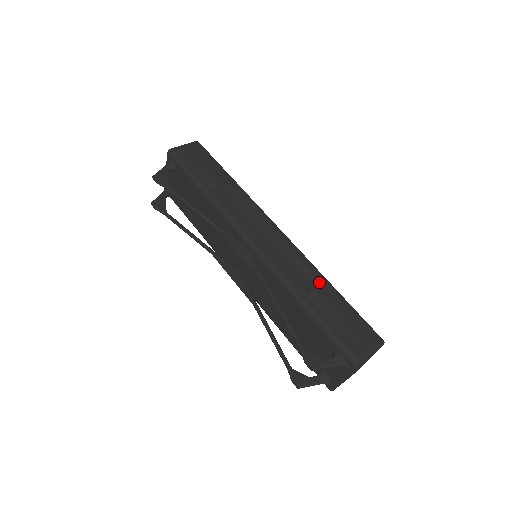
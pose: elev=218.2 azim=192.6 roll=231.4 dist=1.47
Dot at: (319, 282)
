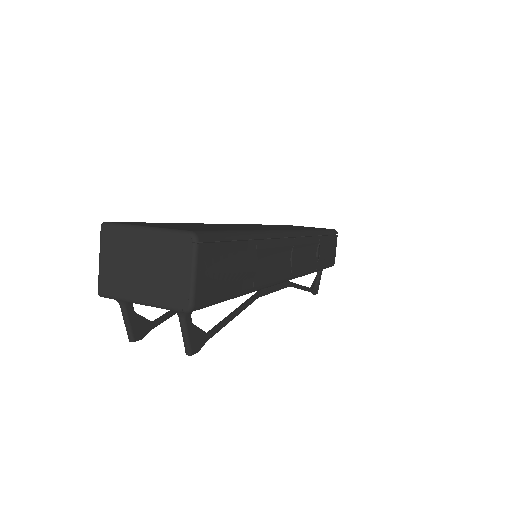
Dot at: (318, 242)
